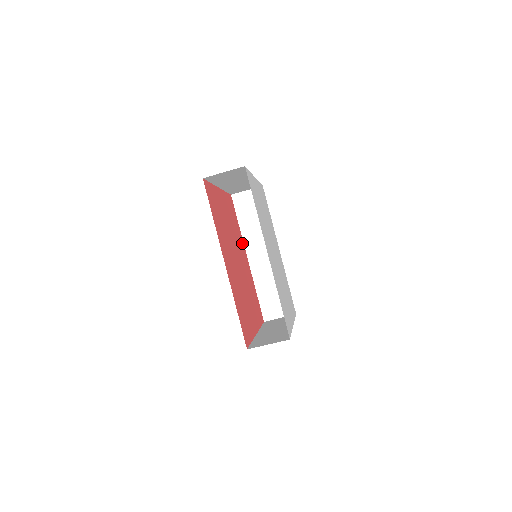
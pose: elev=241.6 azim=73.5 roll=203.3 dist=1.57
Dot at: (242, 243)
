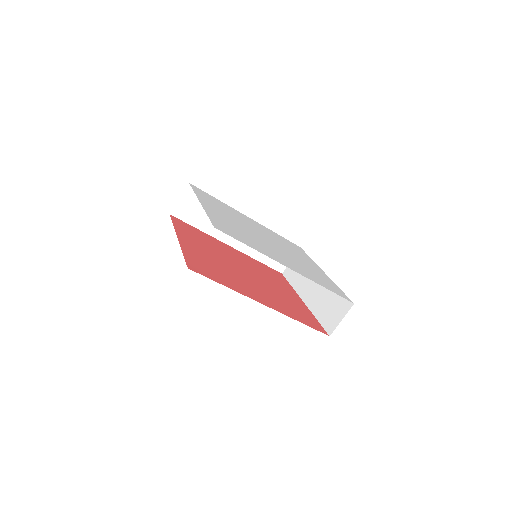
Dot at: (217, 242)
